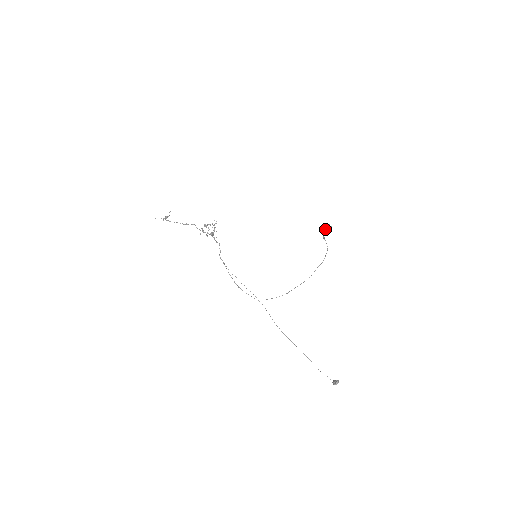
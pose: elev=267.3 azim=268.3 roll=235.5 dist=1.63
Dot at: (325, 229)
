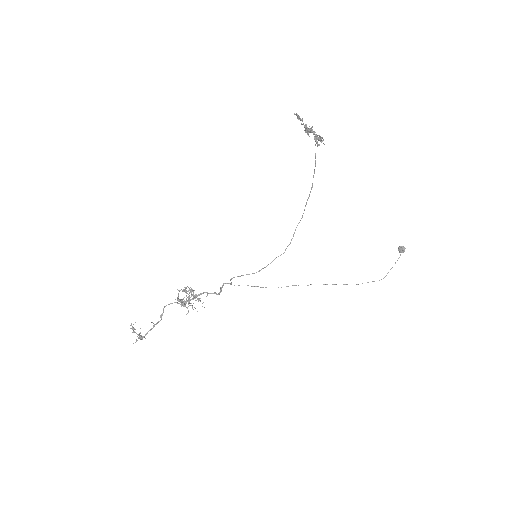
Dot at: occluded
